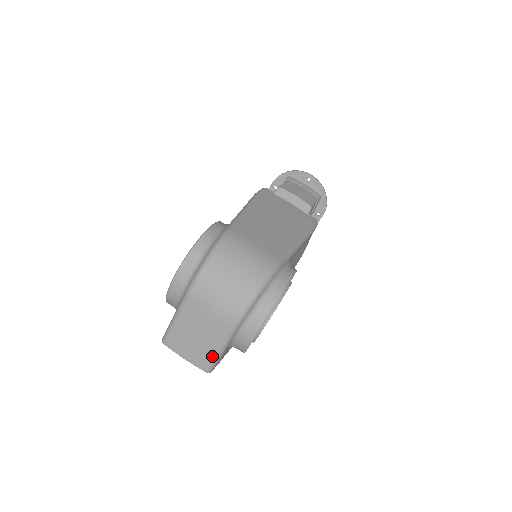
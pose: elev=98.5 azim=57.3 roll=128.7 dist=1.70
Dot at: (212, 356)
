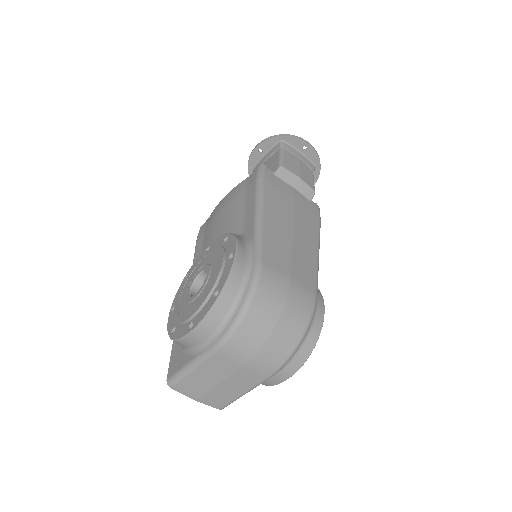
Dot at: (232, 399)
